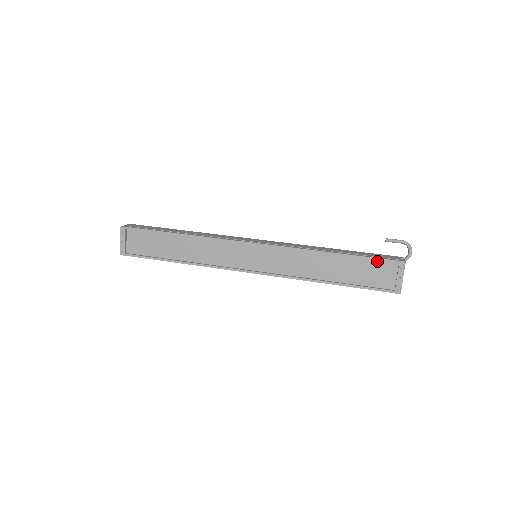
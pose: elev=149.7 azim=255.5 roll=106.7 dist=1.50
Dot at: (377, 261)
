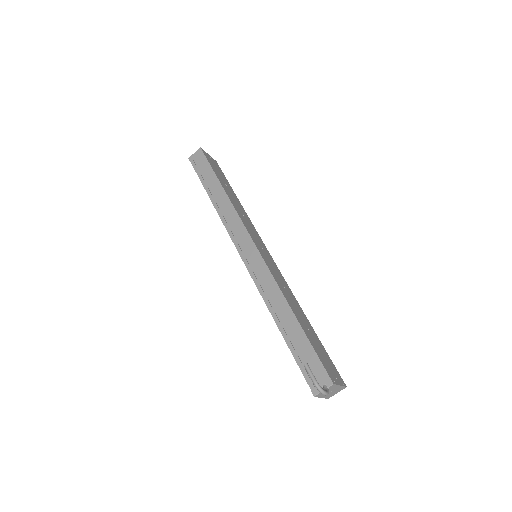
Dot at: (303, 366)
